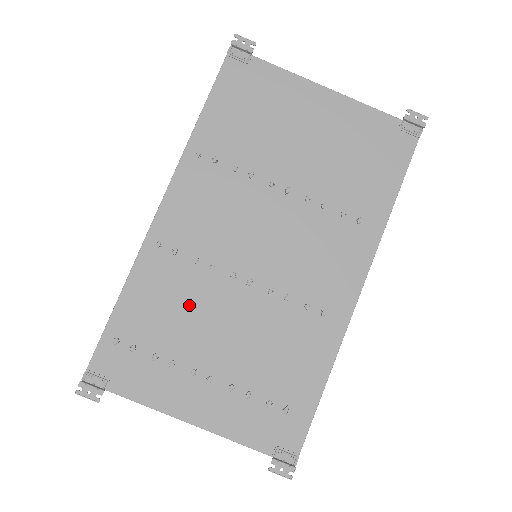
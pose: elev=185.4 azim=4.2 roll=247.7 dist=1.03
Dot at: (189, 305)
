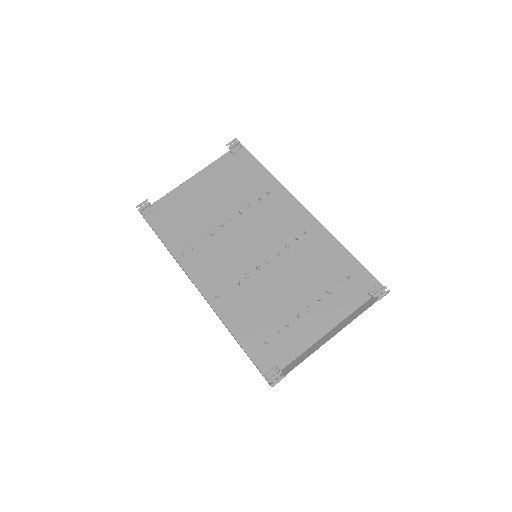
Dot at: (260, 299)
